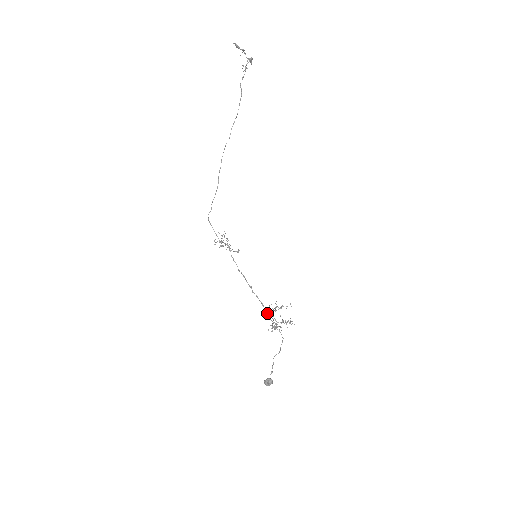
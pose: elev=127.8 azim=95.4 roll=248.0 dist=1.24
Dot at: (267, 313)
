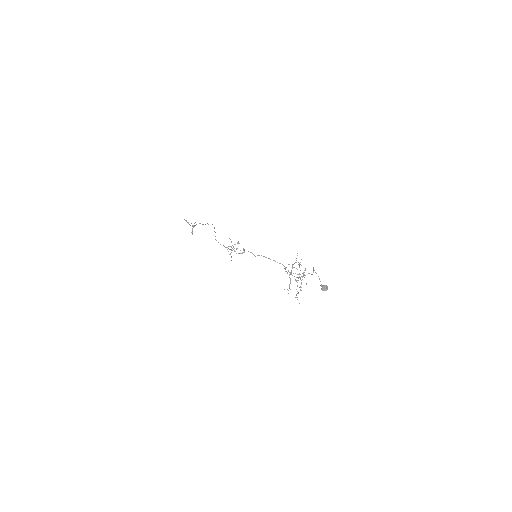
Dot at: occluded
